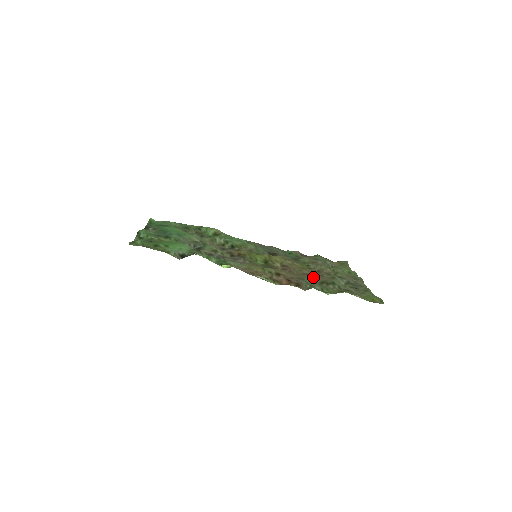
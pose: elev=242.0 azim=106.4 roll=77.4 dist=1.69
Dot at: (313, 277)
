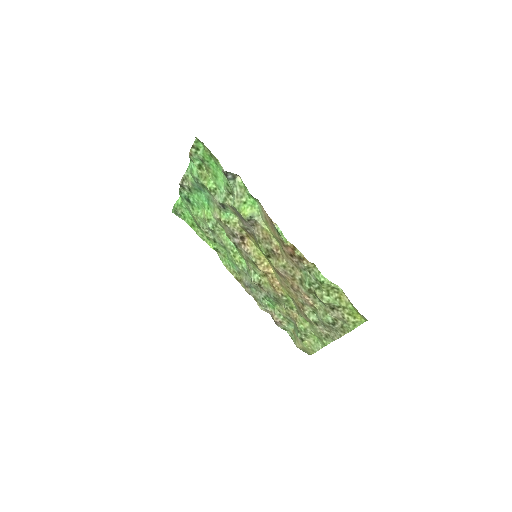
Dot at: (300, 292)
